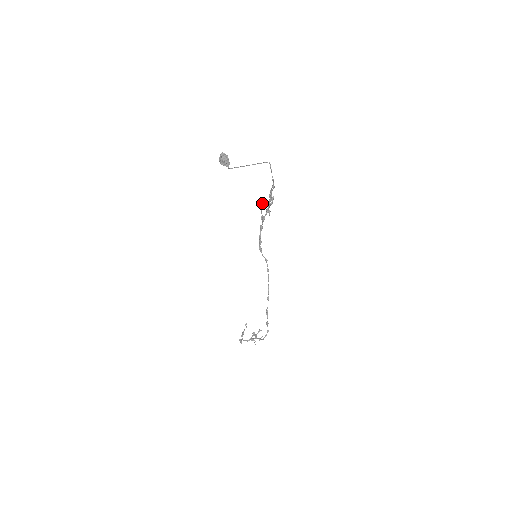
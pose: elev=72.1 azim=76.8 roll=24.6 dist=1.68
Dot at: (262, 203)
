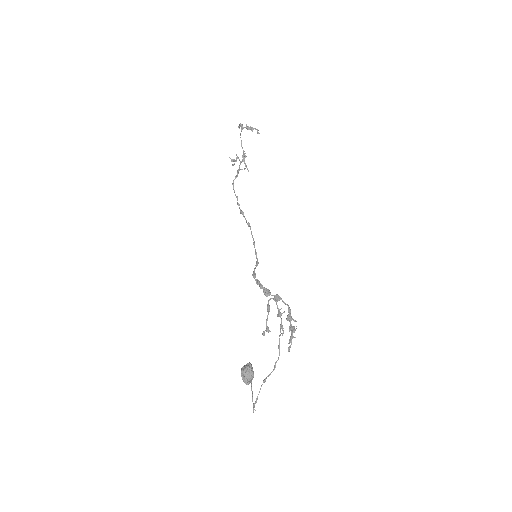
Dot at: occluded
